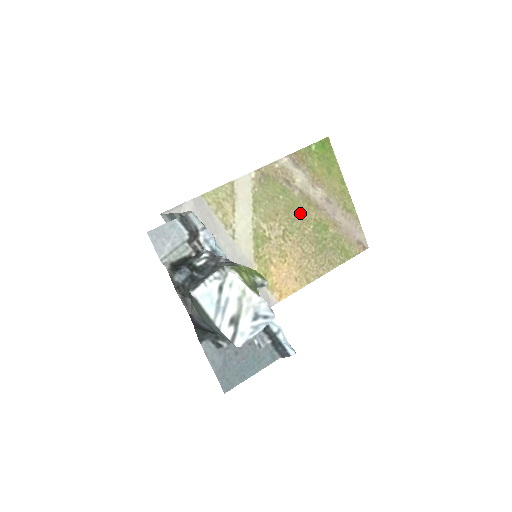
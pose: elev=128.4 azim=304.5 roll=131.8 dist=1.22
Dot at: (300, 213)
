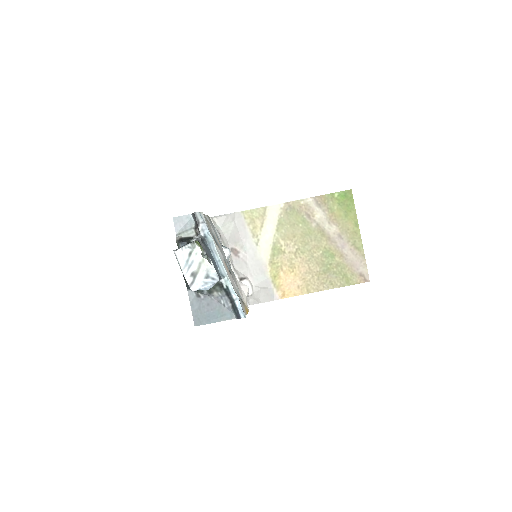
Dot at: (313, 240)
